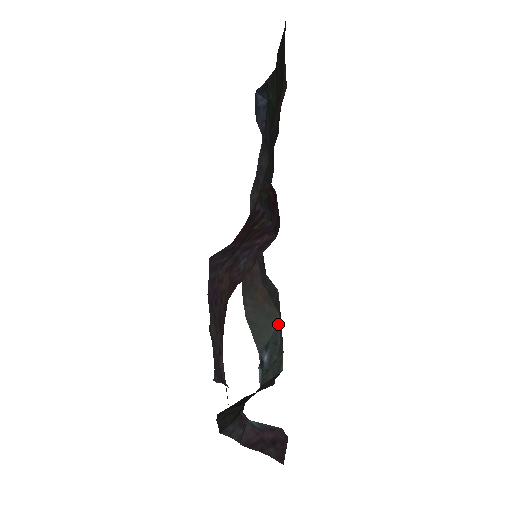
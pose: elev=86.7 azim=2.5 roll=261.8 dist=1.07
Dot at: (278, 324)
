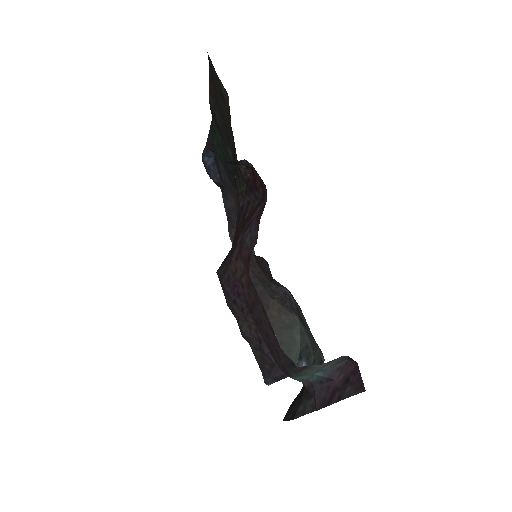
Dot at: (301, 328)
